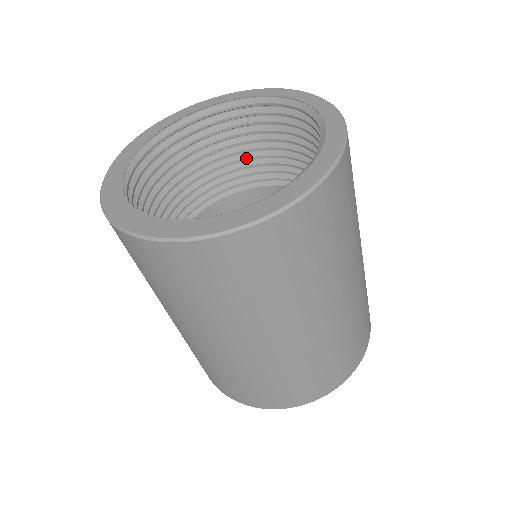
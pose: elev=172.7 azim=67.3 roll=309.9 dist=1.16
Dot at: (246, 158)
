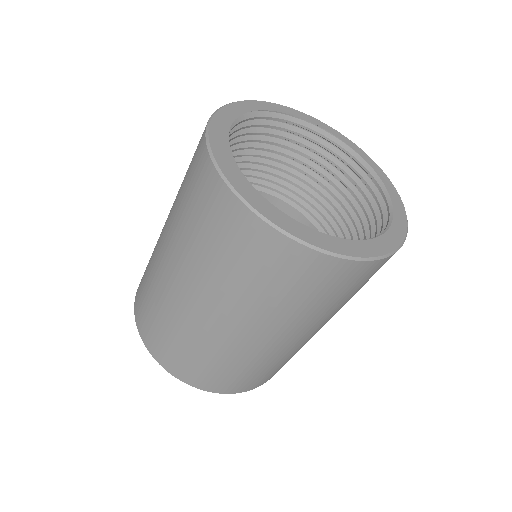
Dot at: (249, 161)
